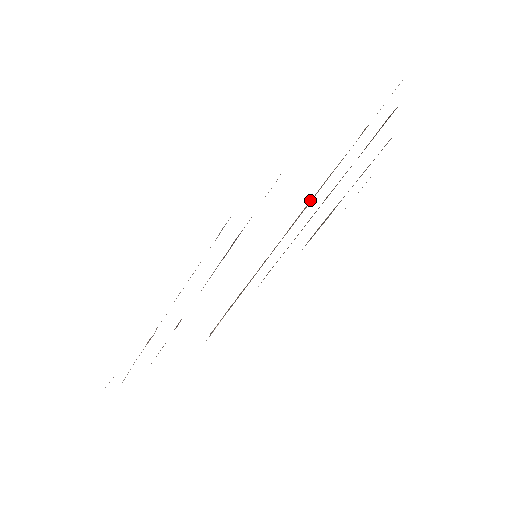
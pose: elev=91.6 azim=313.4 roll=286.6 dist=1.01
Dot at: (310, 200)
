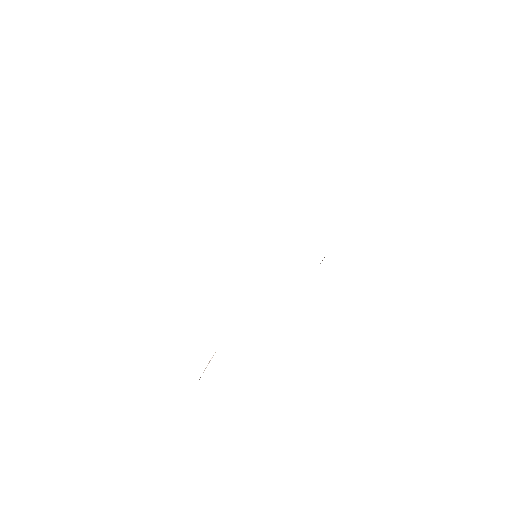
Dot at: occluded
